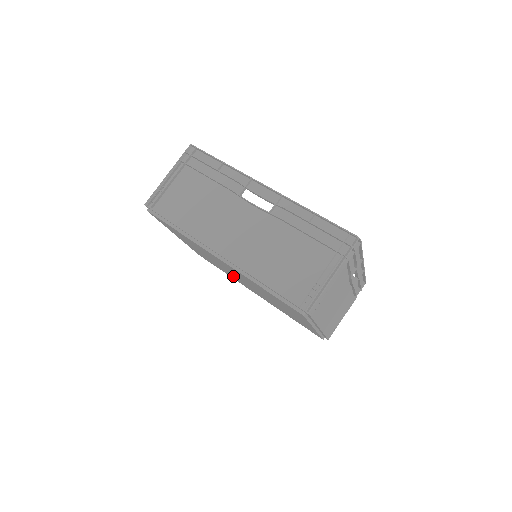
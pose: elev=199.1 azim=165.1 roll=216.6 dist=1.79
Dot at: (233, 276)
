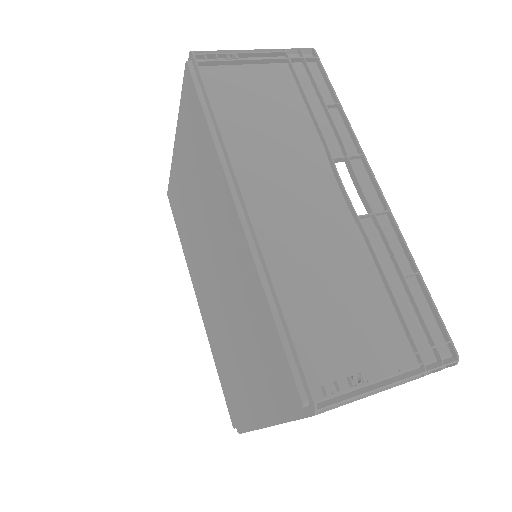
Dot at: (196, 254)
